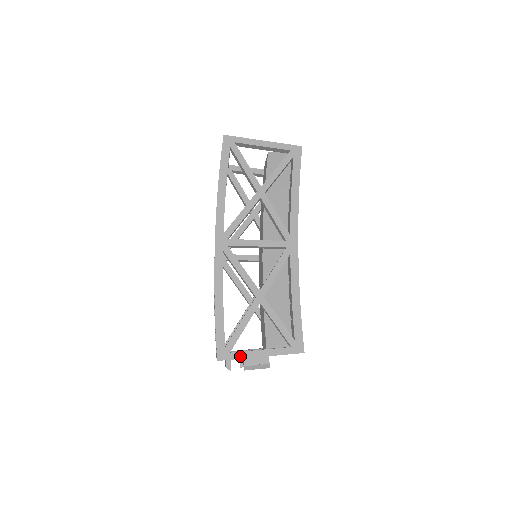
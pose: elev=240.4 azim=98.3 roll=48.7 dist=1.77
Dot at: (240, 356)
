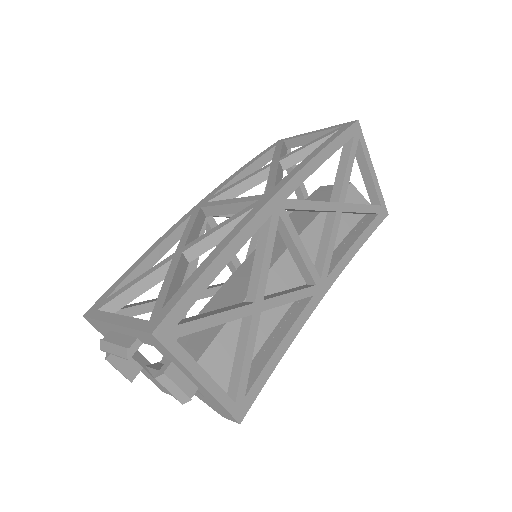
Dot at: (181, 356)
